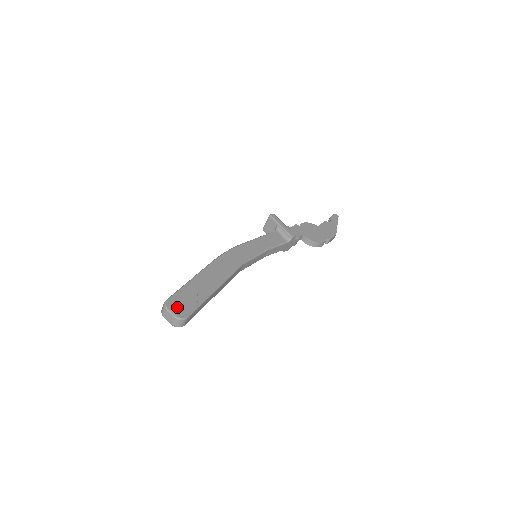
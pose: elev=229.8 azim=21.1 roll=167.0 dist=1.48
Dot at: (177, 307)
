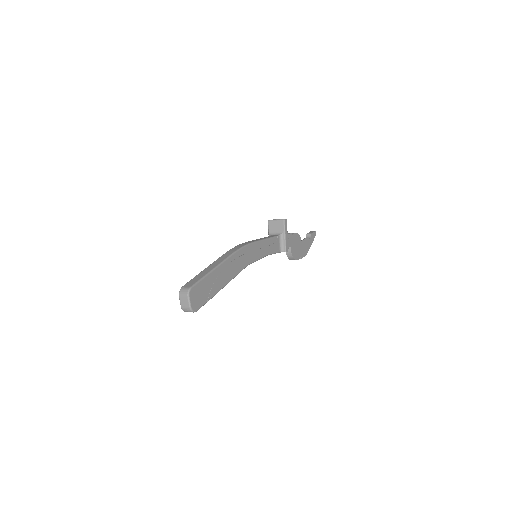
Dot at: (195, 298)
